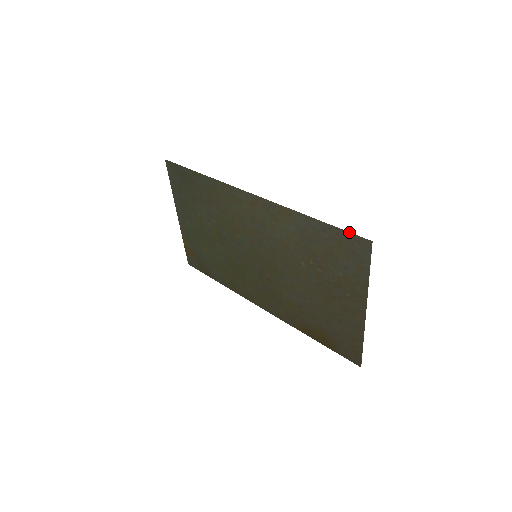
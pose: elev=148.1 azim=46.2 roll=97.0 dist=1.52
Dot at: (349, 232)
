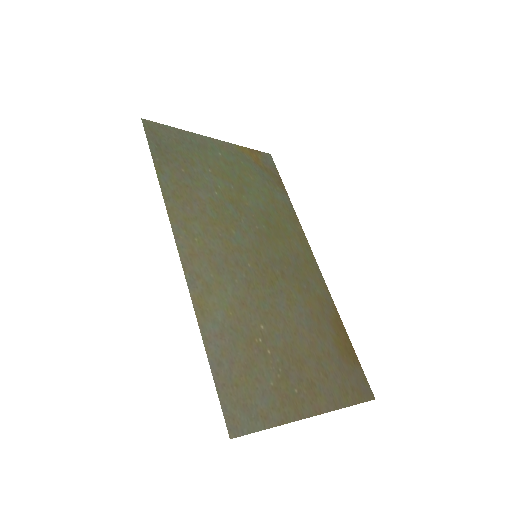
Dot at: (220, 404)
